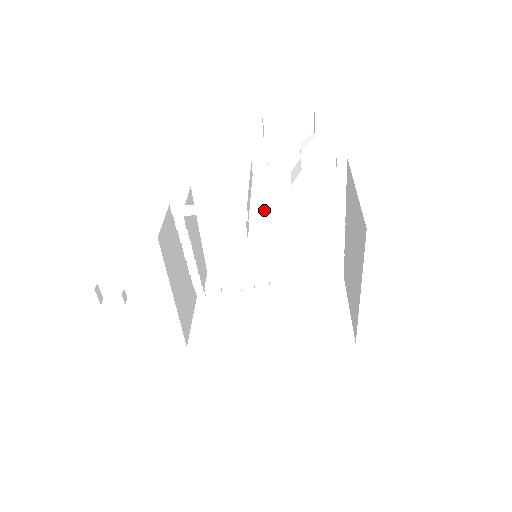
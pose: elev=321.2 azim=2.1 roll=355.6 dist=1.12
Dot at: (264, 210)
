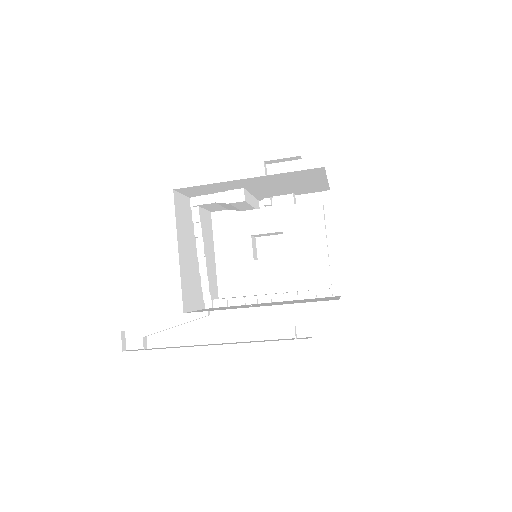
Dot at: (266, 230)
